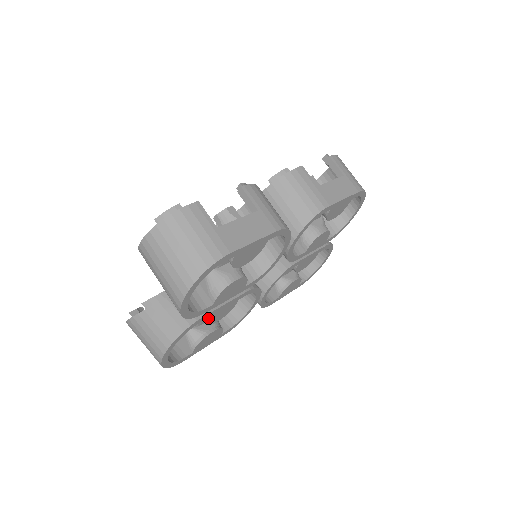
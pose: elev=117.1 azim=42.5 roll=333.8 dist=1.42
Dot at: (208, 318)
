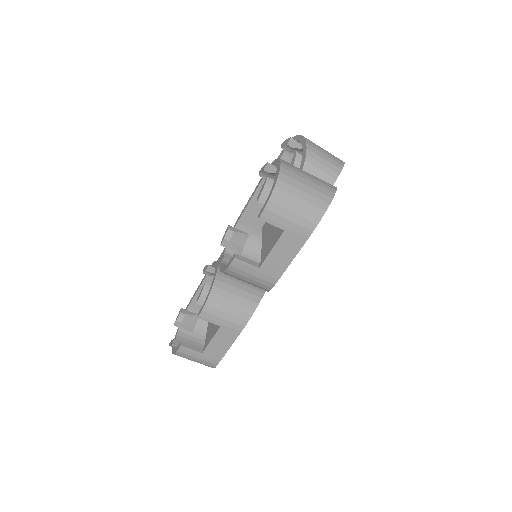
Dot at: occluded
